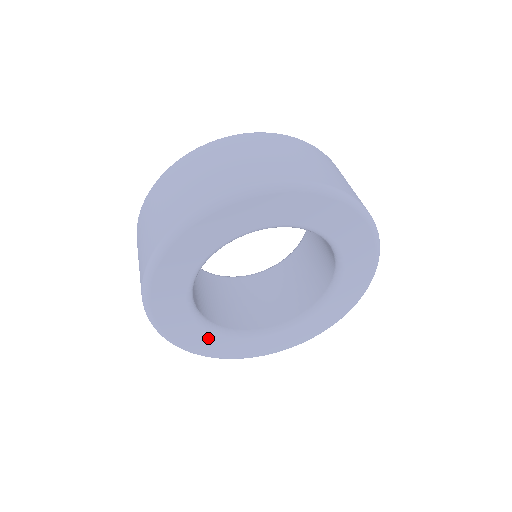
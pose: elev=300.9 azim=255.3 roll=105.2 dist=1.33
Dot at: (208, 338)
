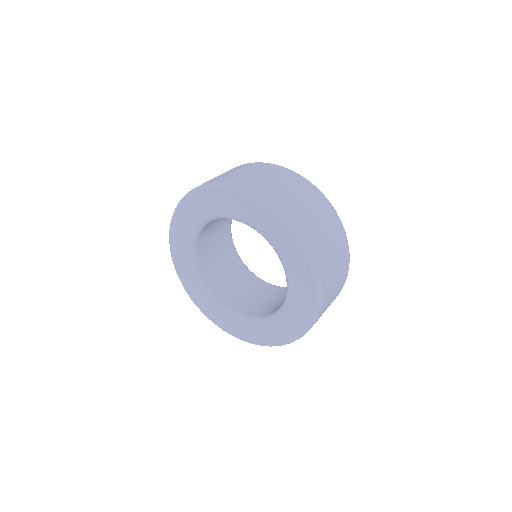
Dot at: (206, 300)
